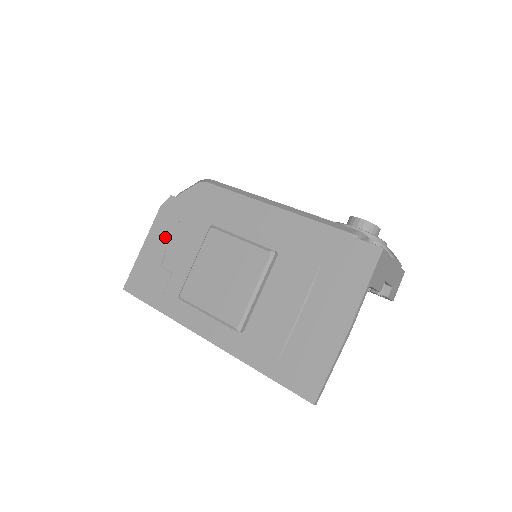
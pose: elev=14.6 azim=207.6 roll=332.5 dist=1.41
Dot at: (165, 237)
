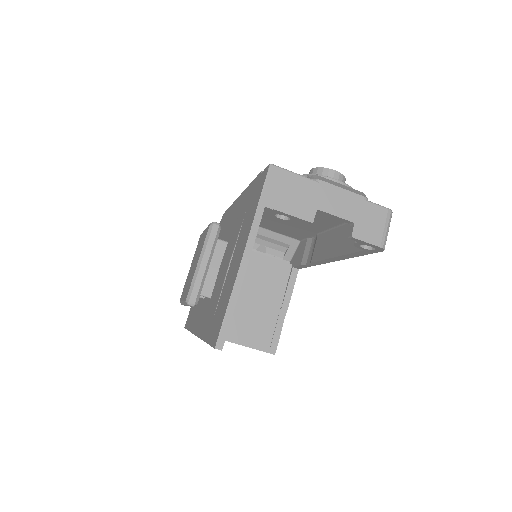
Dot at: occluded
